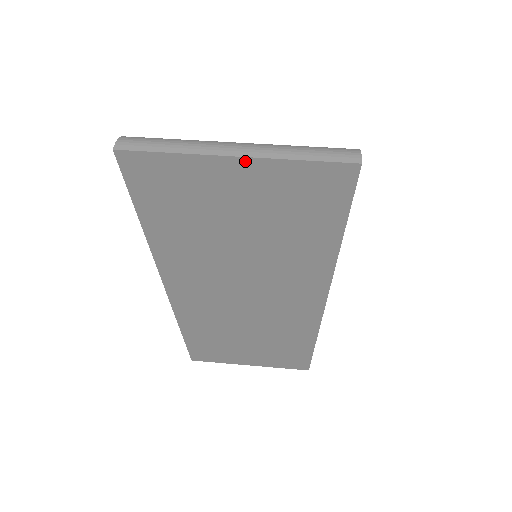
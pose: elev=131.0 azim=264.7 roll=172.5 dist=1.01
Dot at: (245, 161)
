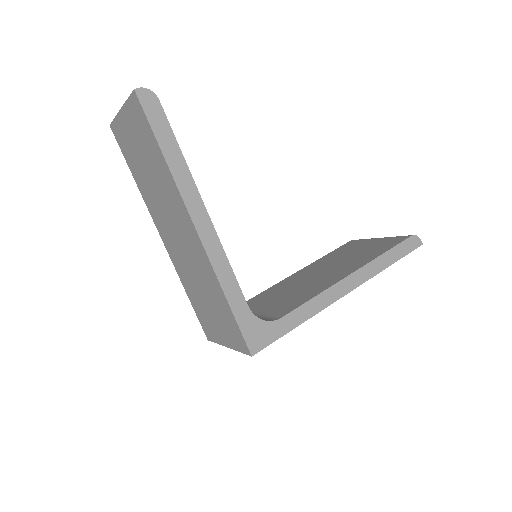
Dot at: (123, 110)
